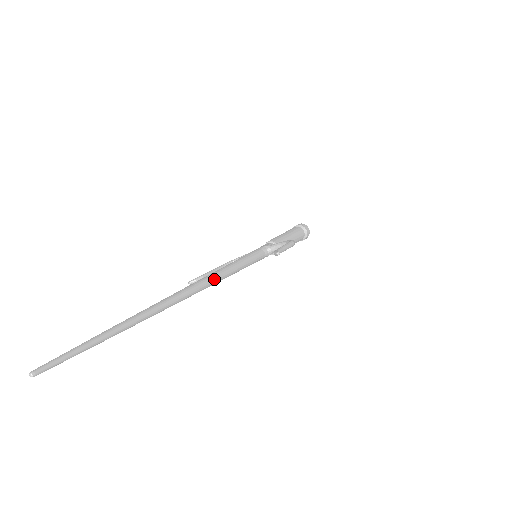
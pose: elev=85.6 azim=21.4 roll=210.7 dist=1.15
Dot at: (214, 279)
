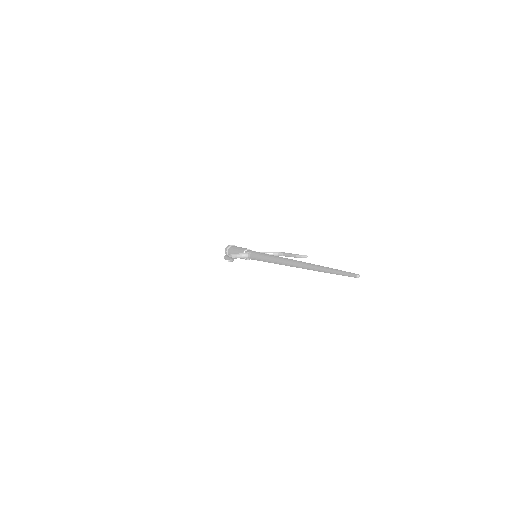
Dot at: occluded
